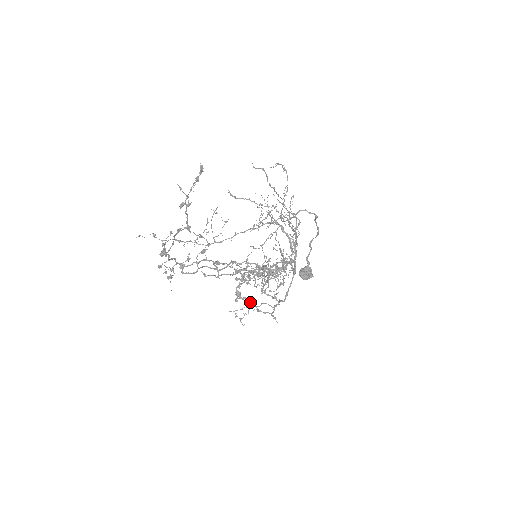
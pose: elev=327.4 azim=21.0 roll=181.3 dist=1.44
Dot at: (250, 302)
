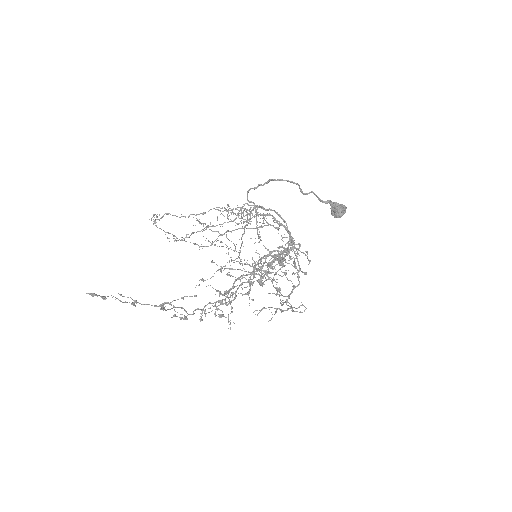
Dot at: (280, 300)
